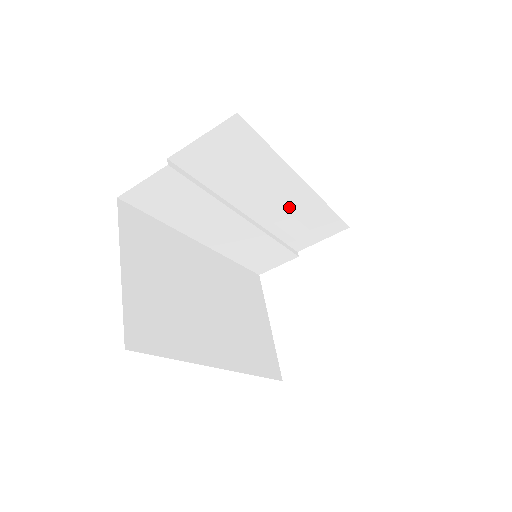
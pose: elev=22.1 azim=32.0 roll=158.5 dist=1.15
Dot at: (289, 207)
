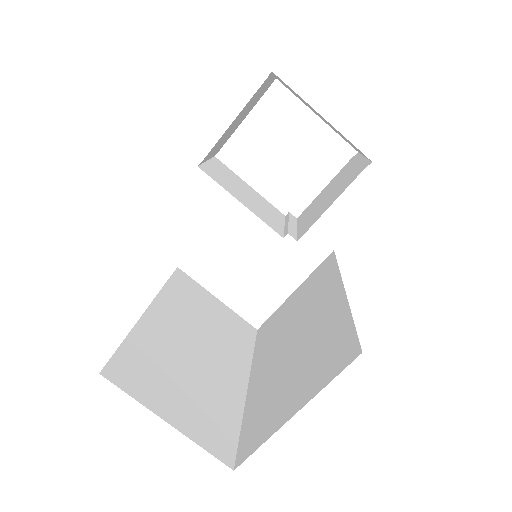
Dot at: occluded
